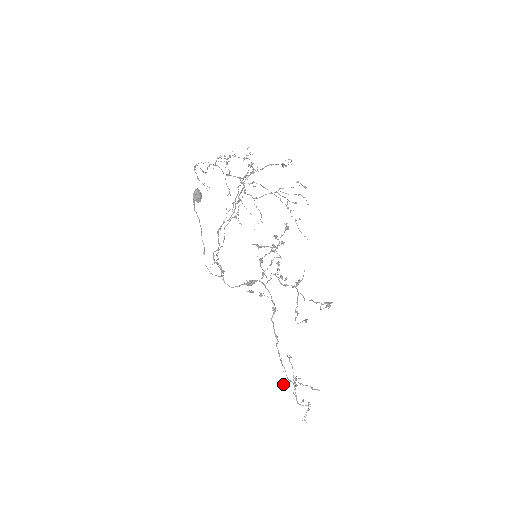
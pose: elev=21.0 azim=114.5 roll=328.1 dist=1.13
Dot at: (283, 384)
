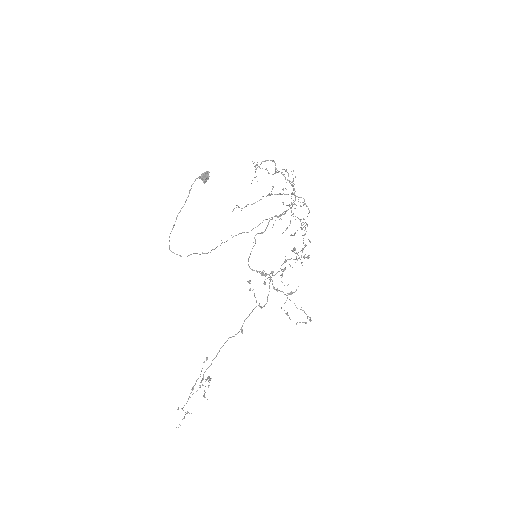
Dot at: (207, 379)
